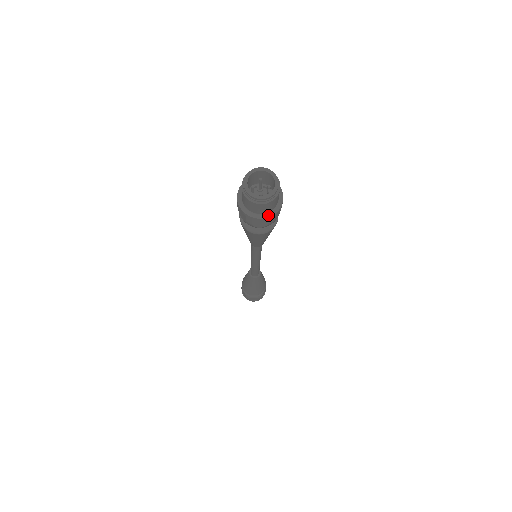
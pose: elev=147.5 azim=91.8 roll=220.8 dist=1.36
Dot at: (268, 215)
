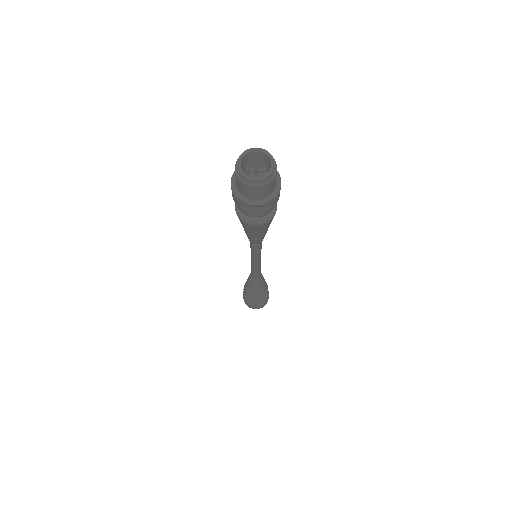
Dot at: (264, 201)
